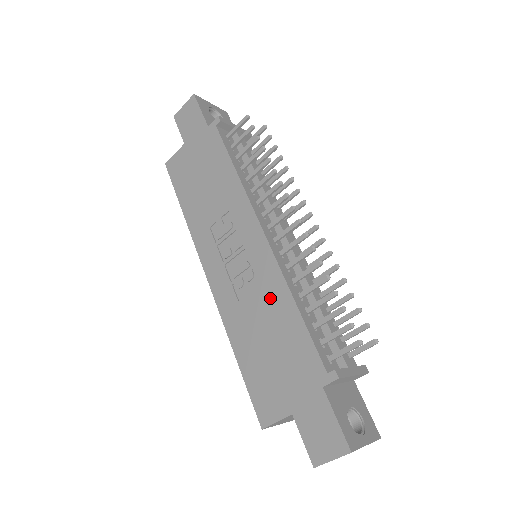
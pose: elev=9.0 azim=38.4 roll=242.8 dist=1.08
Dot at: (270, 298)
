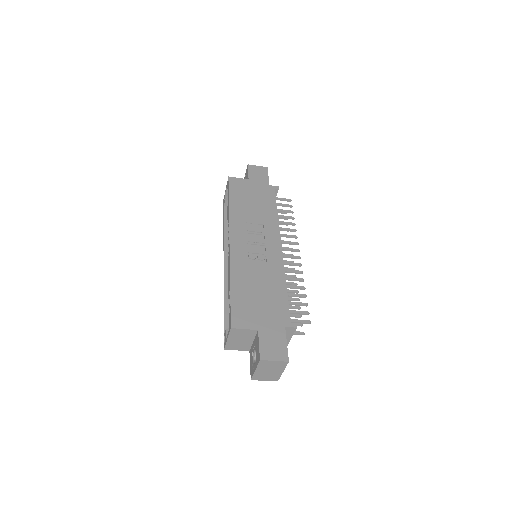
Dot at: (271, 274)
